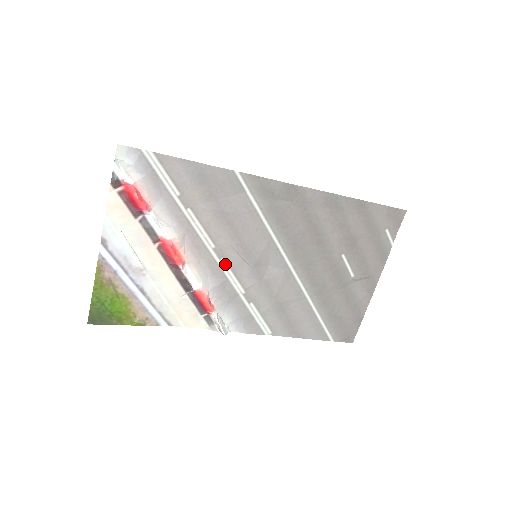
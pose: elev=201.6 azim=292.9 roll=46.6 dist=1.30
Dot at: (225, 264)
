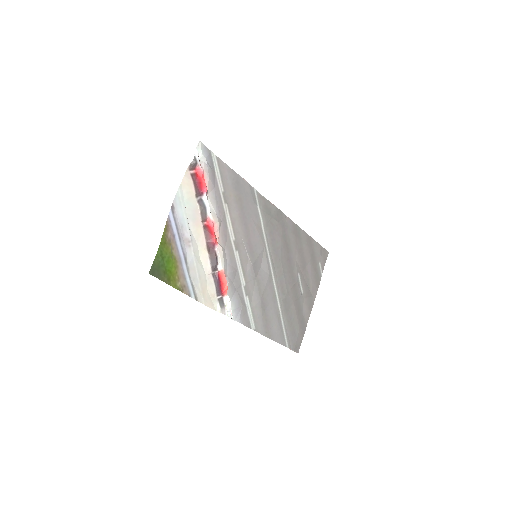
Dot at: (238, 256)
